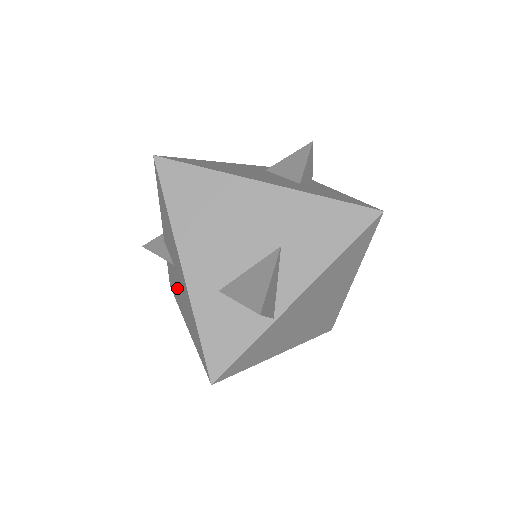
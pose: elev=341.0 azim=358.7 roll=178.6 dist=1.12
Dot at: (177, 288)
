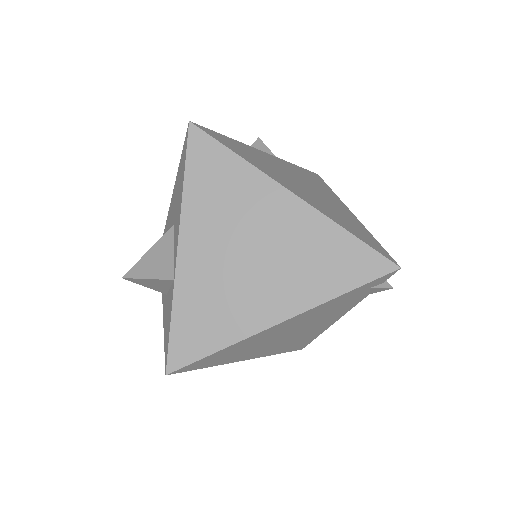
Dot at: occluded
